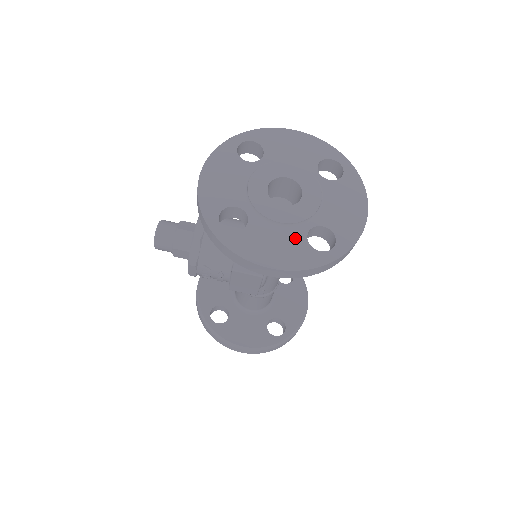
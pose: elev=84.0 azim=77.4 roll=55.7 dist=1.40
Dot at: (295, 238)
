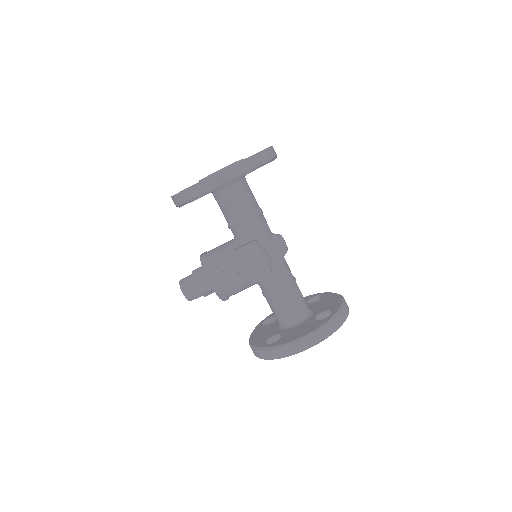
Dot at: occluded
